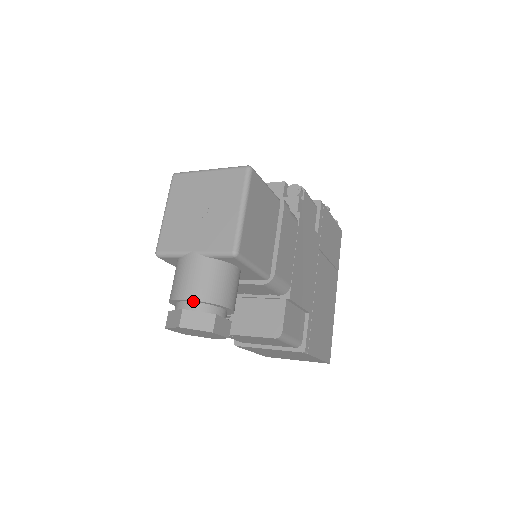
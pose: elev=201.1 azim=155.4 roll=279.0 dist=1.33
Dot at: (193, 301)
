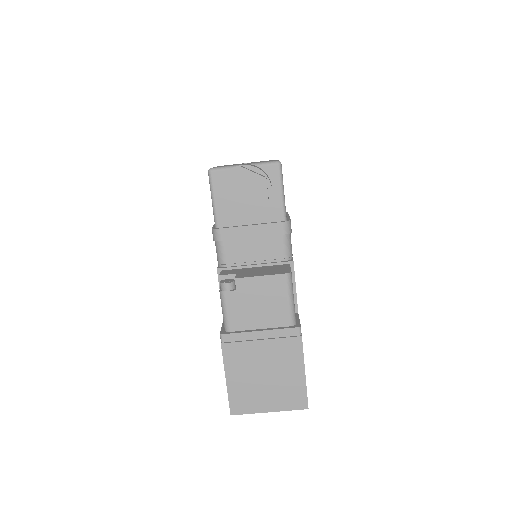
Dot at: occluded
